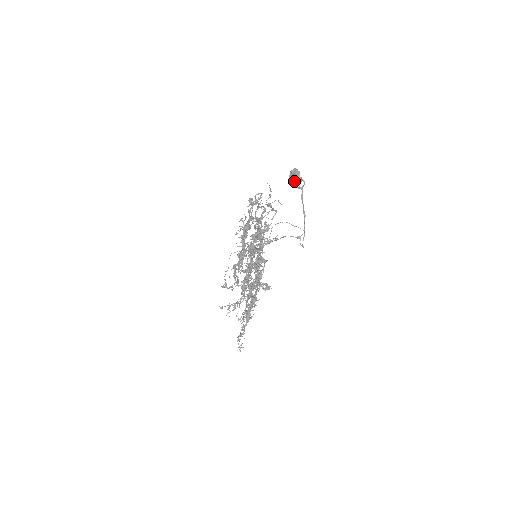
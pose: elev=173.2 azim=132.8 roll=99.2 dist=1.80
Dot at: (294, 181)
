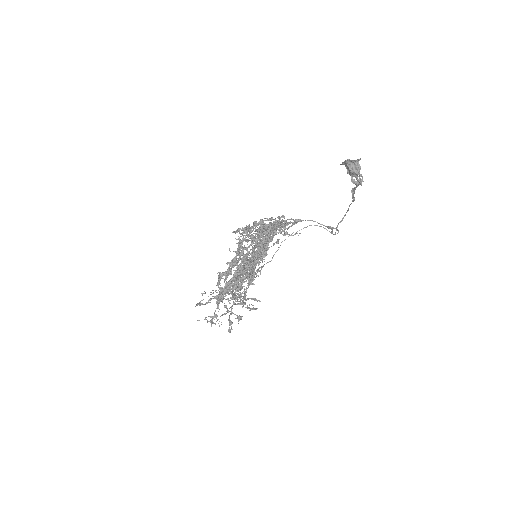
Dot at: (347, 173)
